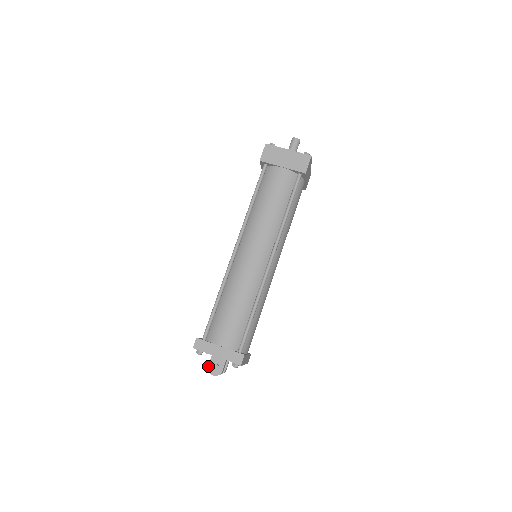
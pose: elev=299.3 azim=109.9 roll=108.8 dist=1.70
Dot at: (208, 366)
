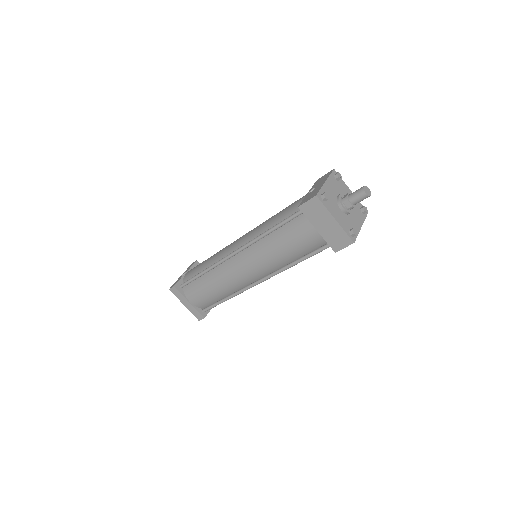
Dot at: occluded
